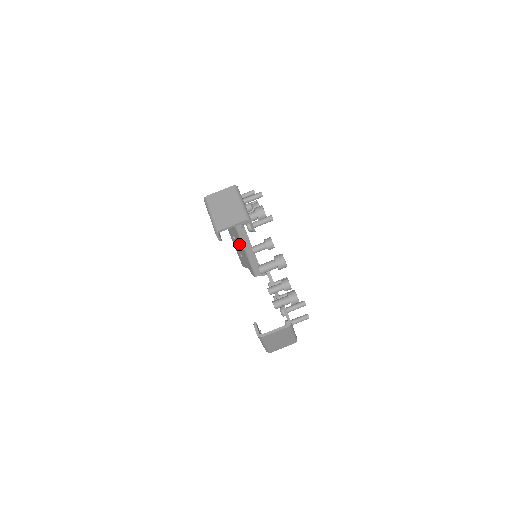
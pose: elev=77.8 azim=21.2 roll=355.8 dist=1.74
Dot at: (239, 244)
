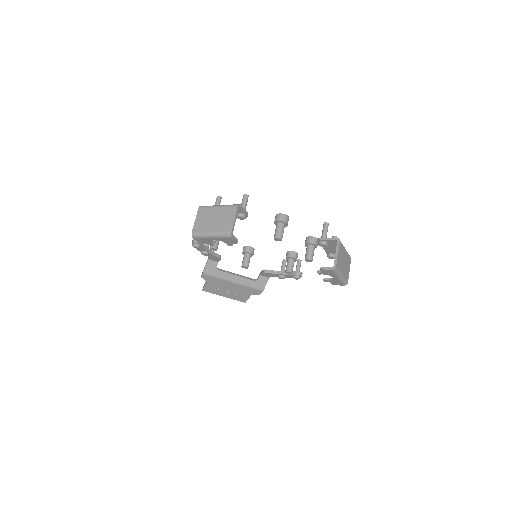
Dot at: (227, 286)
